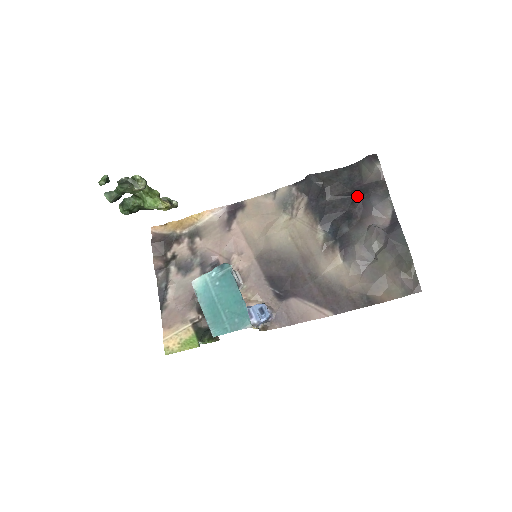
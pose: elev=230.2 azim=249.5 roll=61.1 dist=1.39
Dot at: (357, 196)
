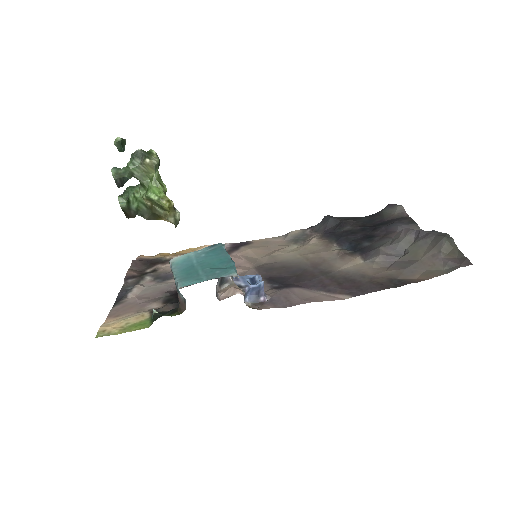
Dot at: (379, 226)
